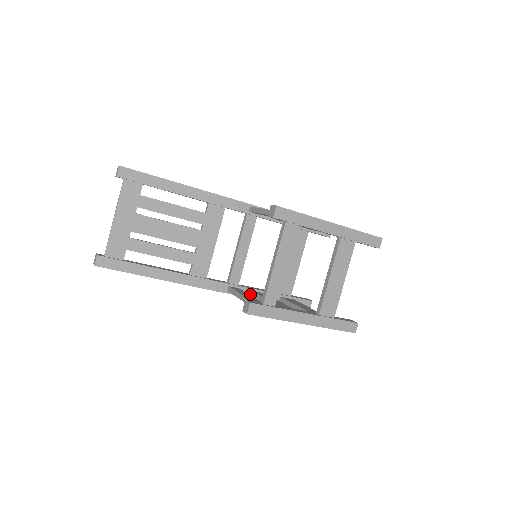
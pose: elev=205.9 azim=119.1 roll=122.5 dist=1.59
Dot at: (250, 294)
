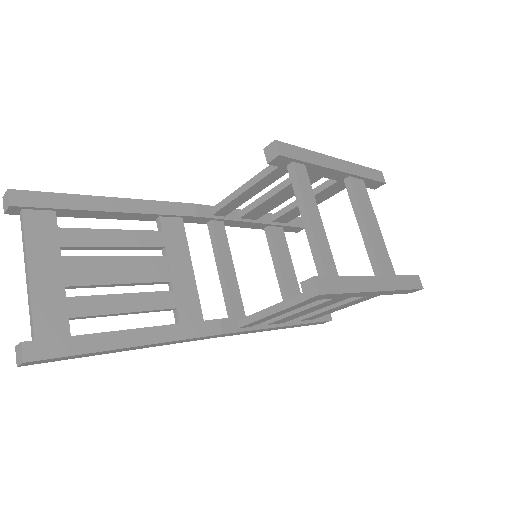
Dot at: (265, 323)
